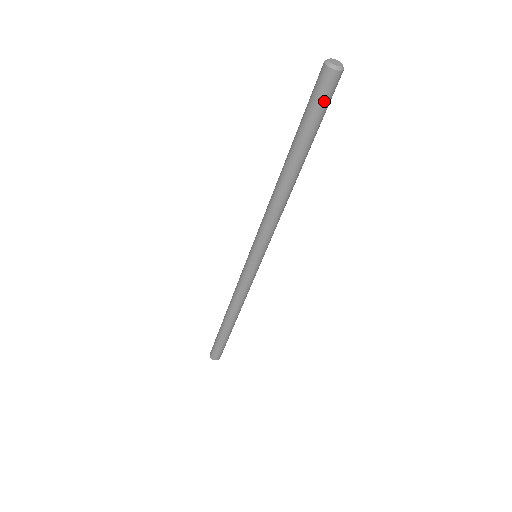
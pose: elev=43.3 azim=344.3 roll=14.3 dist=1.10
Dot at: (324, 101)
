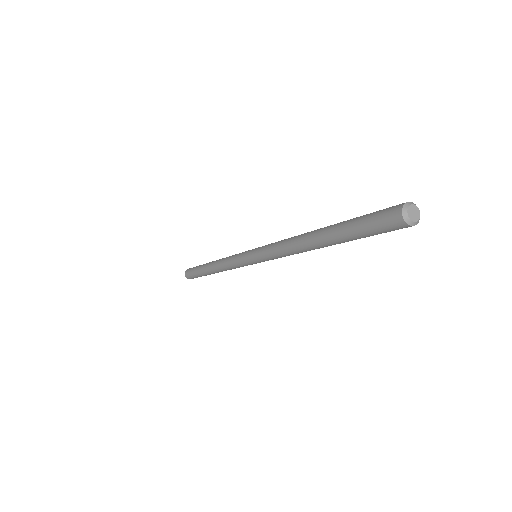
Dot at: (384, 232)
